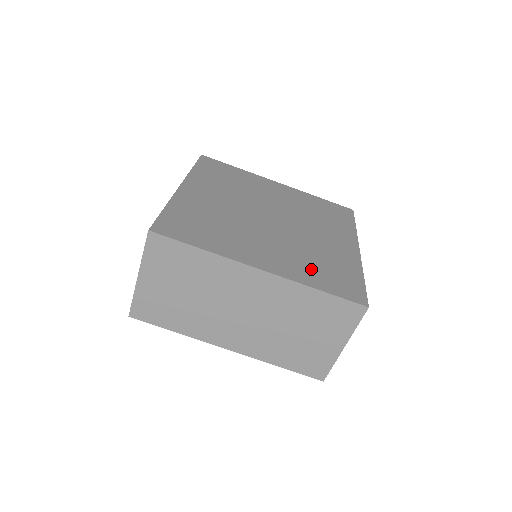
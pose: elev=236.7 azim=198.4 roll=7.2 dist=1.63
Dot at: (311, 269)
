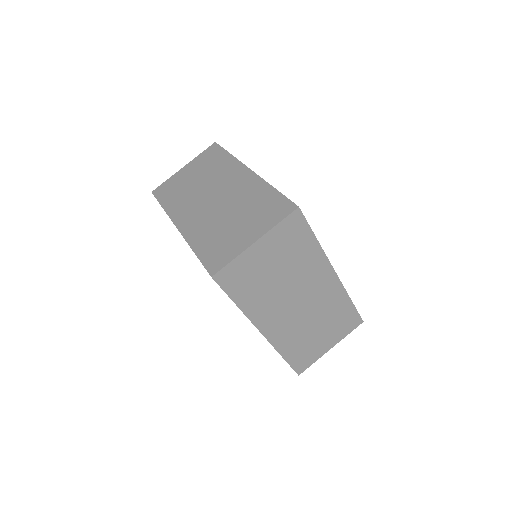
Dot at: occluded
